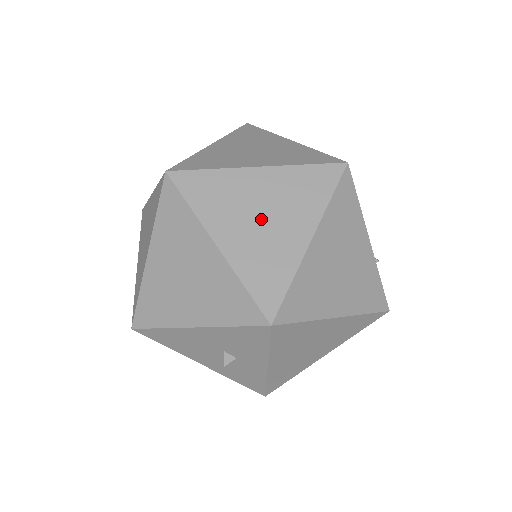
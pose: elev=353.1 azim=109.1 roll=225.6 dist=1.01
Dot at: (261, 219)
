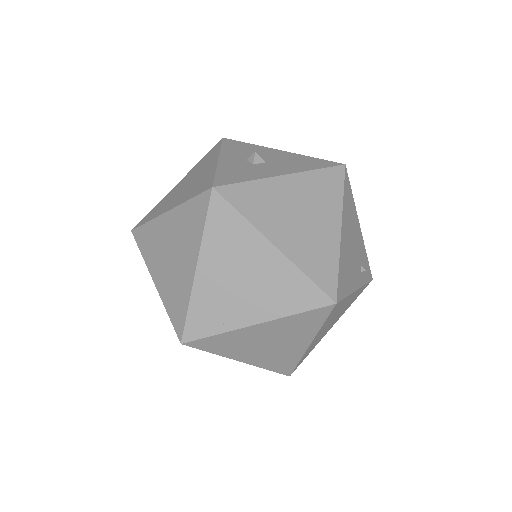
Dot at: (269, 346)
